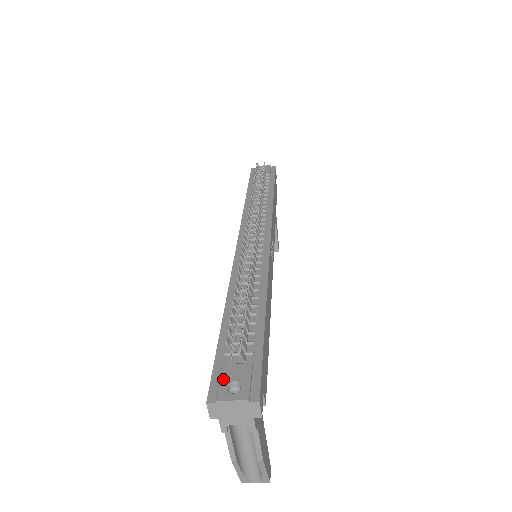
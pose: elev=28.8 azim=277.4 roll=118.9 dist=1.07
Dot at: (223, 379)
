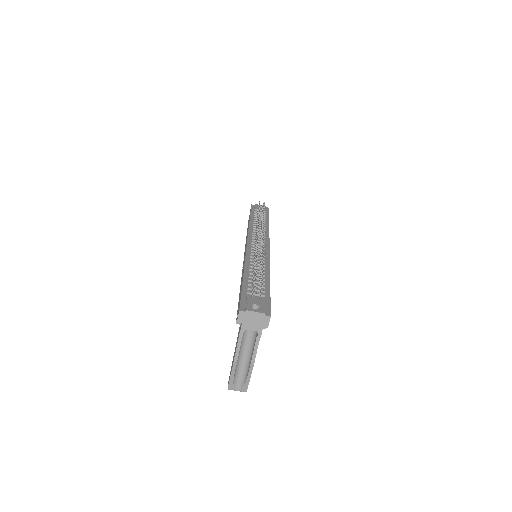
Dot at: (249, 302)
